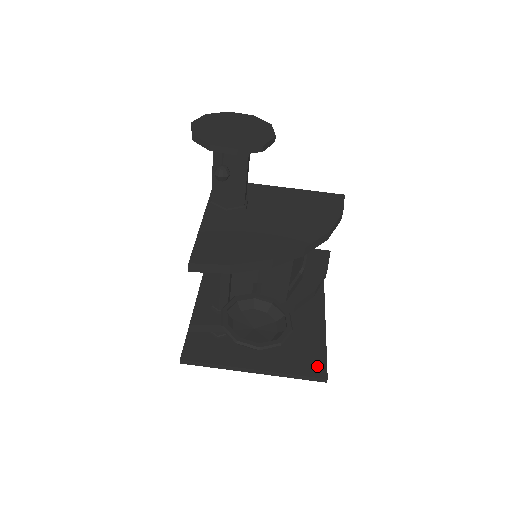
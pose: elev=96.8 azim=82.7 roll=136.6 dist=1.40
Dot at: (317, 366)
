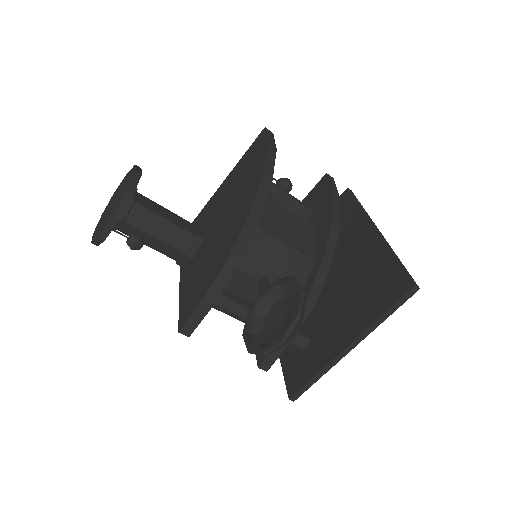
Dot at: (397, 283)
